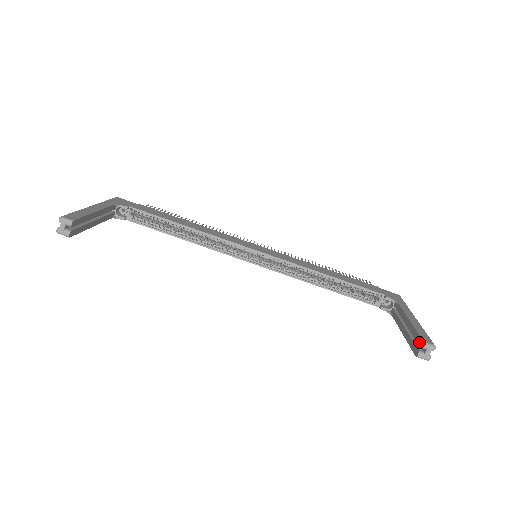
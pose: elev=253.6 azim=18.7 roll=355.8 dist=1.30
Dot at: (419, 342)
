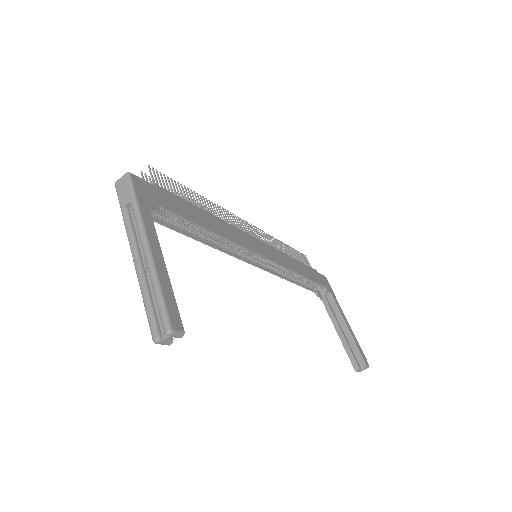
Dot at: (361, 362)
